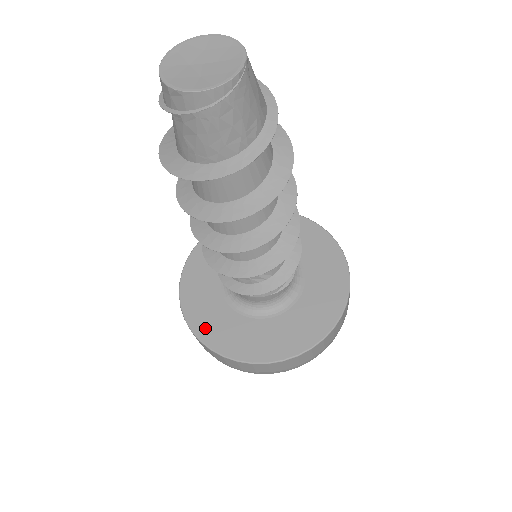
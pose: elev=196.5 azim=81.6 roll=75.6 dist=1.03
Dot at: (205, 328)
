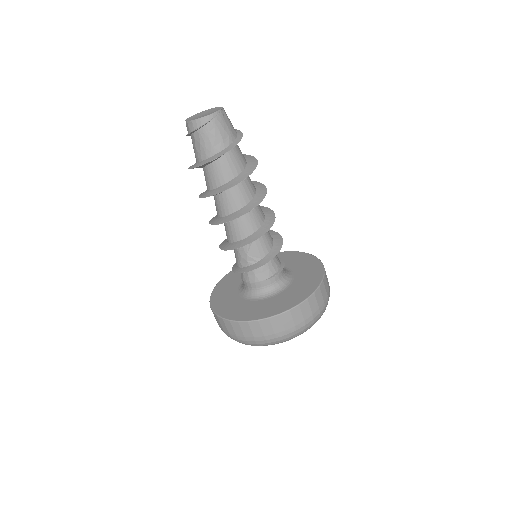
Dot at: (222, 309)
